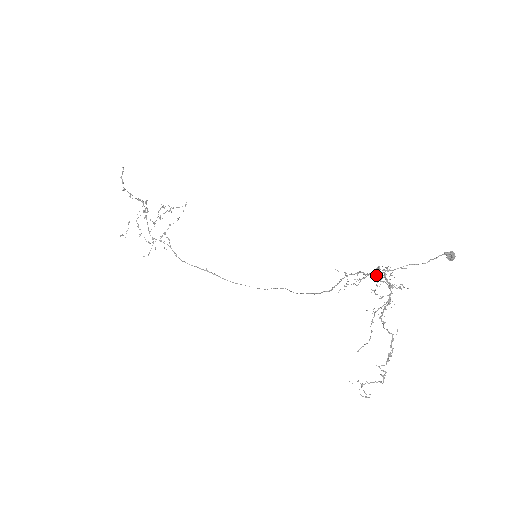
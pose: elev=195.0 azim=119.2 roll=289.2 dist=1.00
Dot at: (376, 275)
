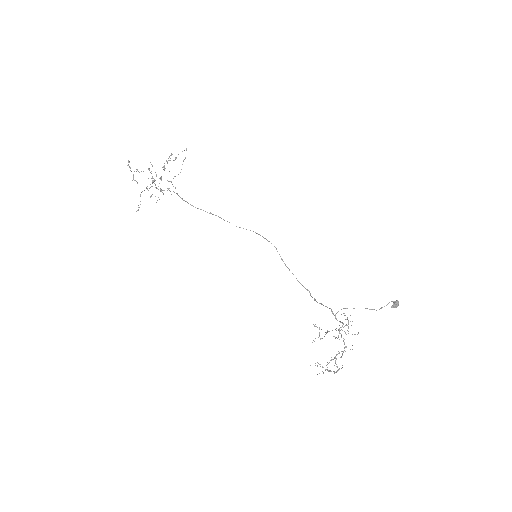
Dot at: (339, 332)
